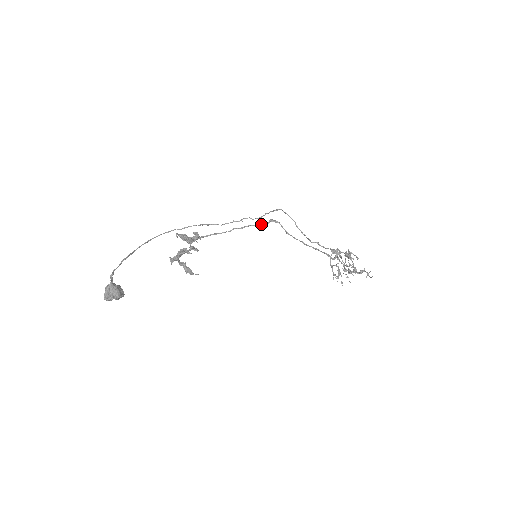
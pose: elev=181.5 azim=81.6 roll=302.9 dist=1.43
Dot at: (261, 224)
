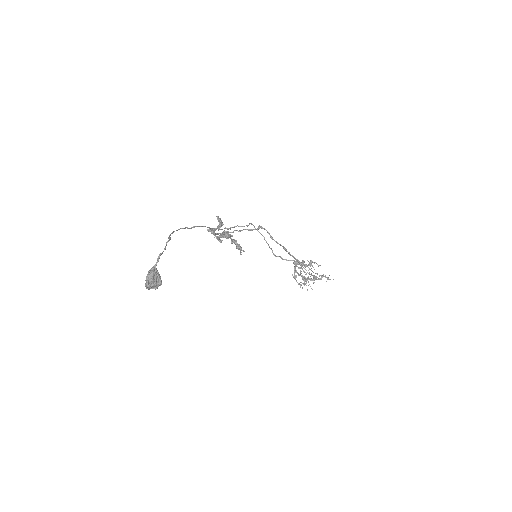
Dot at: occluded
